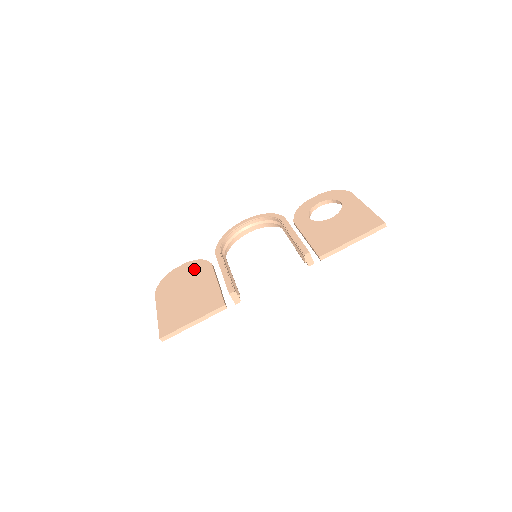
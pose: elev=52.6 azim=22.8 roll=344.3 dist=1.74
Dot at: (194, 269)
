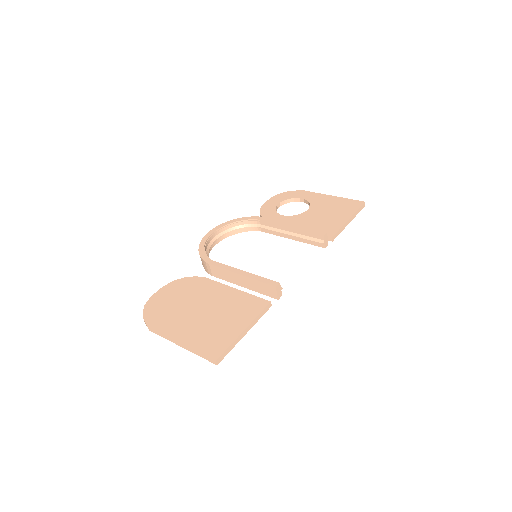
Dot at: (184, 288)
